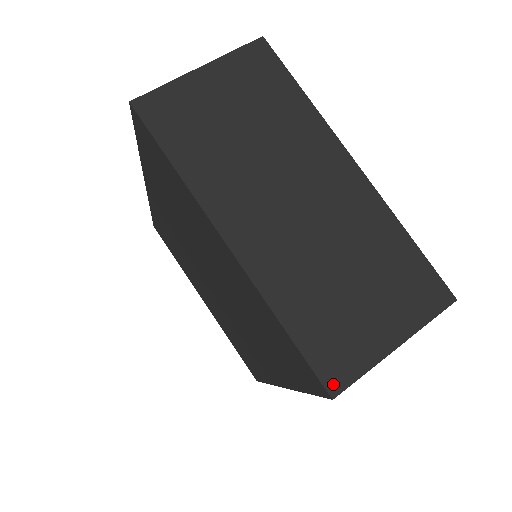
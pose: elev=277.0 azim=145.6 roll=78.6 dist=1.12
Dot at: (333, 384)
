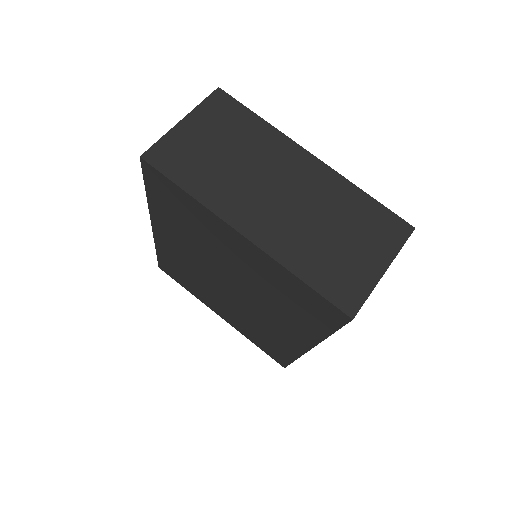
Dot at: (349, 309)
